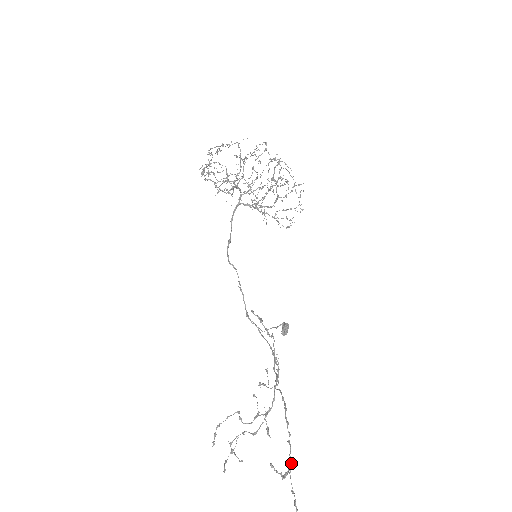
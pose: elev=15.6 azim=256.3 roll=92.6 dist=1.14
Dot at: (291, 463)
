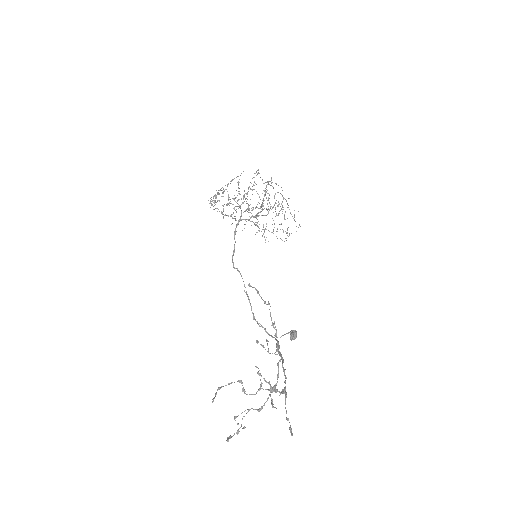
Dot at: (284, 390)
